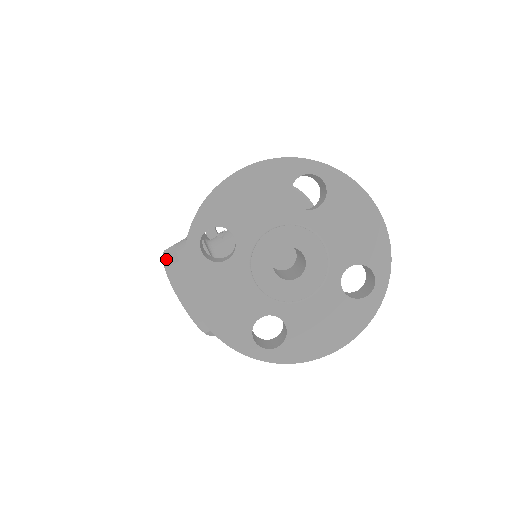
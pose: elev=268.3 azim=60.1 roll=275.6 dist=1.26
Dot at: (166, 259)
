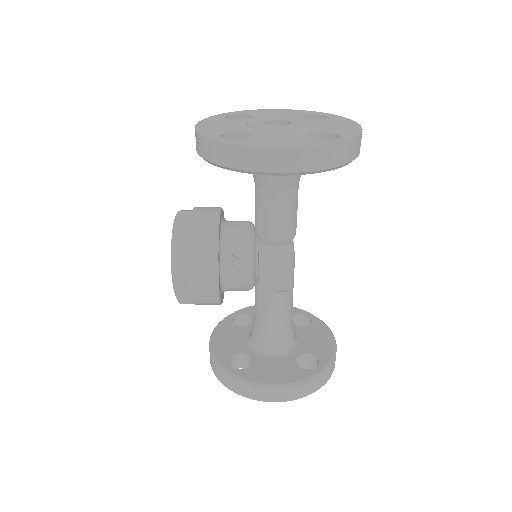
Dot at: occluded
